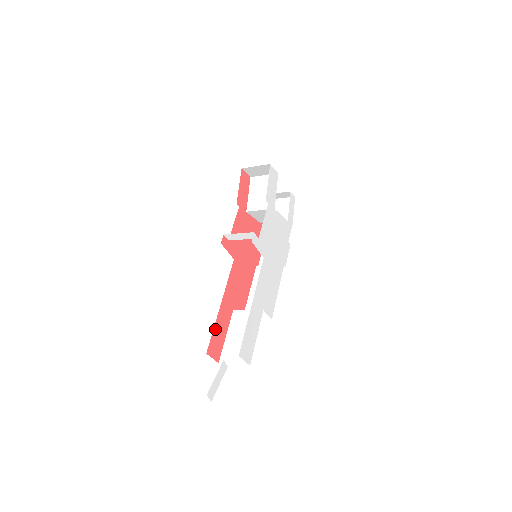
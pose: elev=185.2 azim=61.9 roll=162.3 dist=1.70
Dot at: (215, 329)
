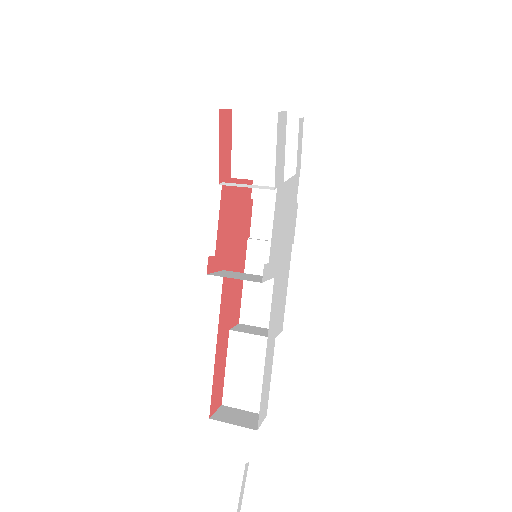
Dot at: (214, 381)
